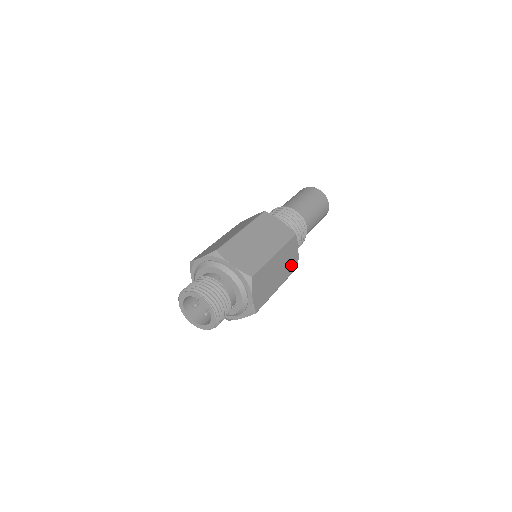
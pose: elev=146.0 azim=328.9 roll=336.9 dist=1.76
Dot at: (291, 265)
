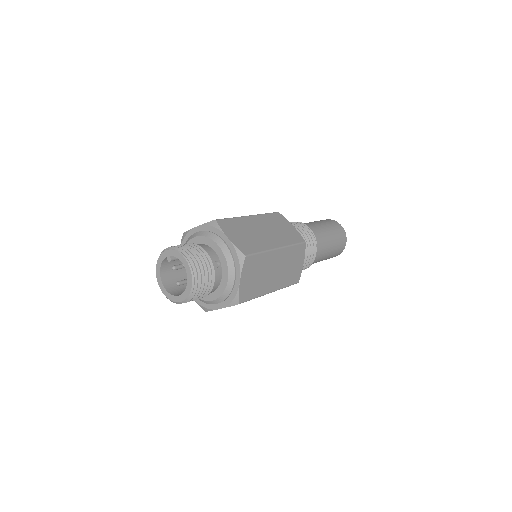
Dot at: (290, 236)
